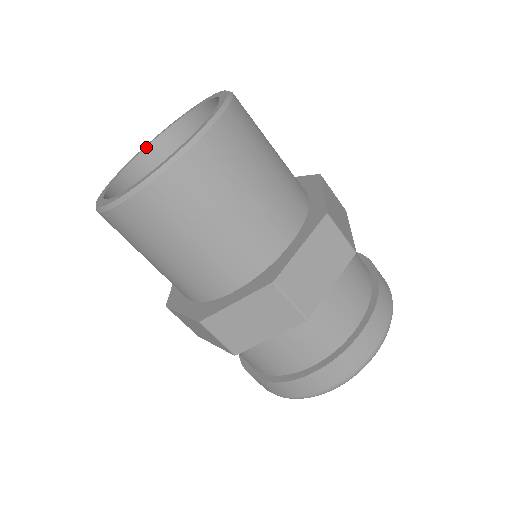
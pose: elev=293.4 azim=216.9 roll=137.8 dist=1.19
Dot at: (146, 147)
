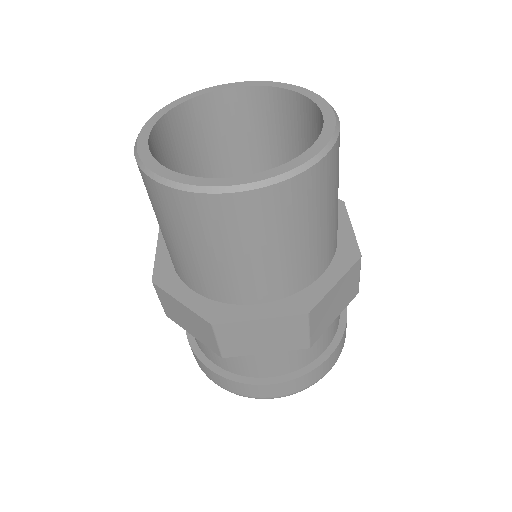
Dot at: (190, 99)
